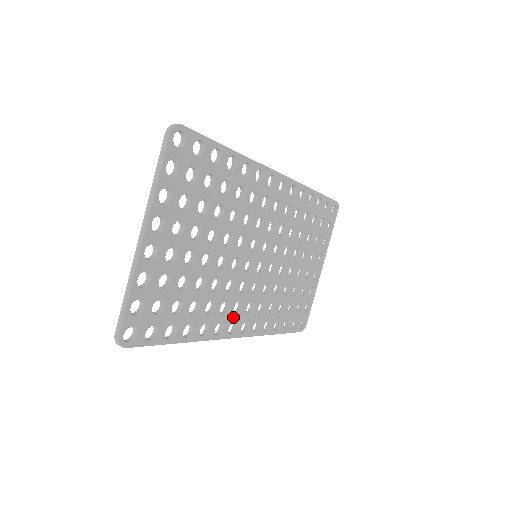
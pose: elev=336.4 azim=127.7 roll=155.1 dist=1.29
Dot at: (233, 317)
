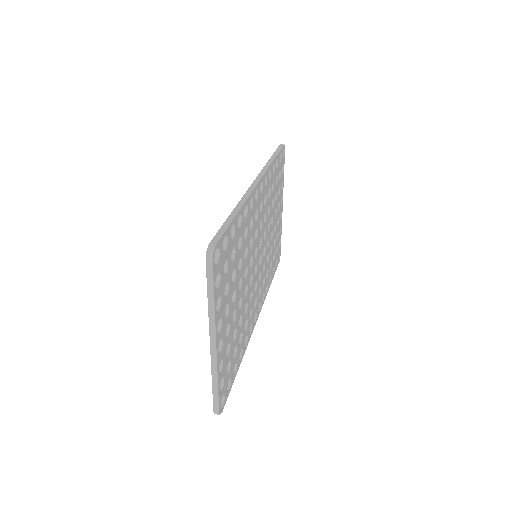
Dot at: (254, 311)
